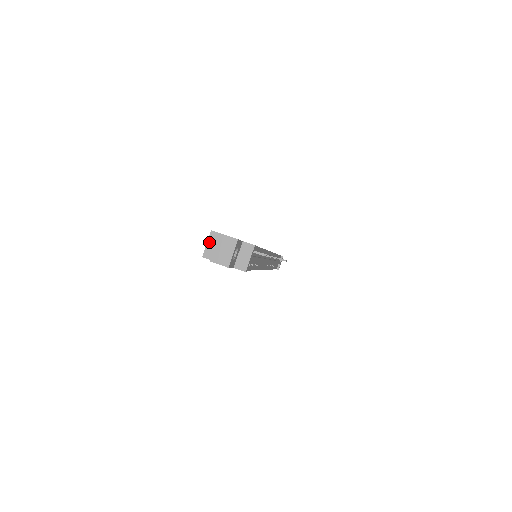
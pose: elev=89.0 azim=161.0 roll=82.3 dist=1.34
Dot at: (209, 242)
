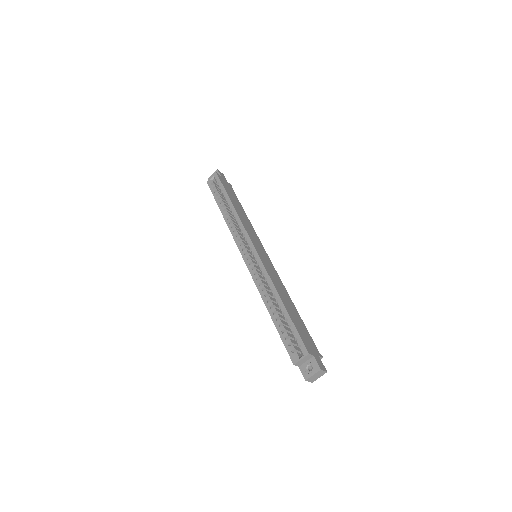
Dot at: (303, 359)
